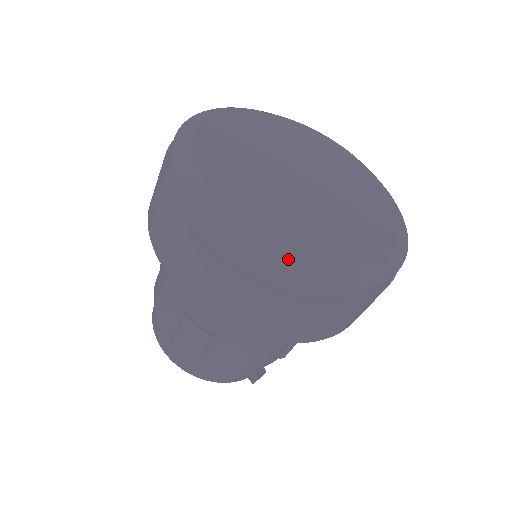
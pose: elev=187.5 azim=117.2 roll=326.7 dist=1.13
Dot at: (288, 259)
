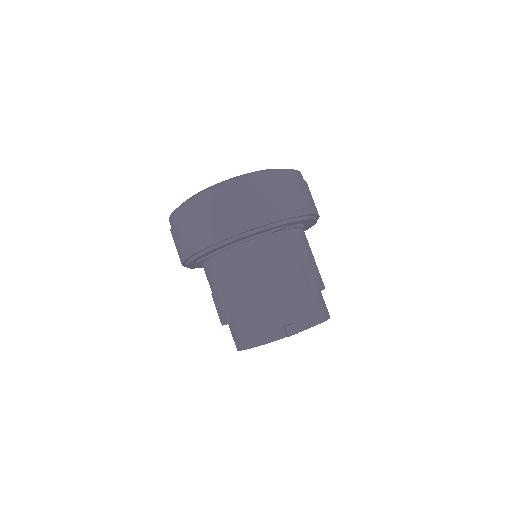
Dot at: occluded
